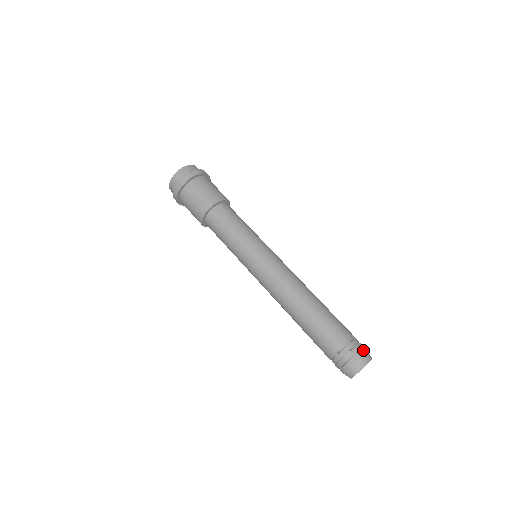
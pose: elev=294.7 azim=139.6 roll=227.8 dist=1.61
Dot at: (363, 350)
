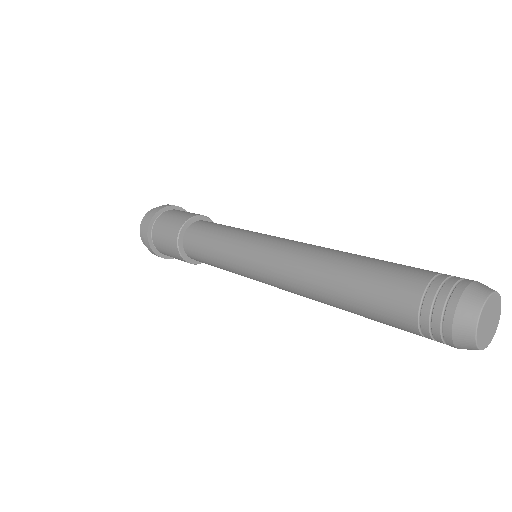
Dot at: (463, 284)
